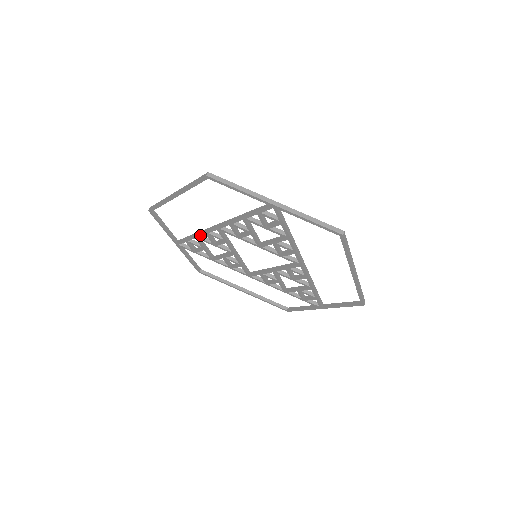
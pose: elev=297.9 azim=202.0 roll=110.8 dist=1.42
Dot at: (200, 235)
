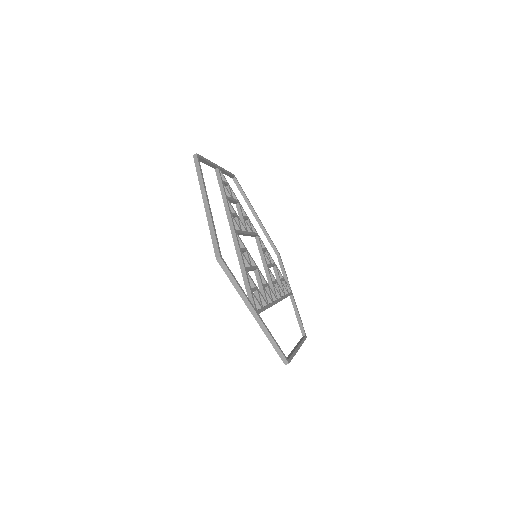
Dot at: (225, 206)
